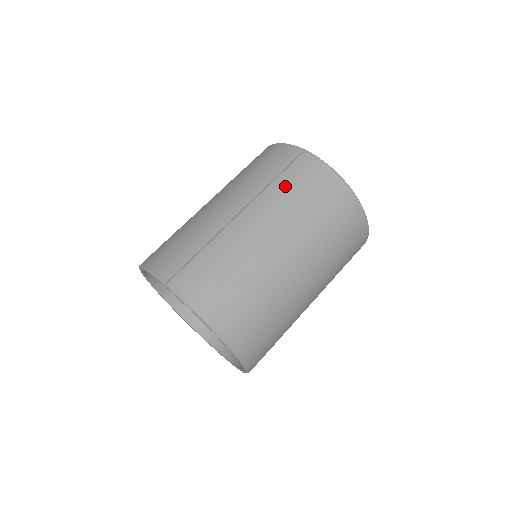
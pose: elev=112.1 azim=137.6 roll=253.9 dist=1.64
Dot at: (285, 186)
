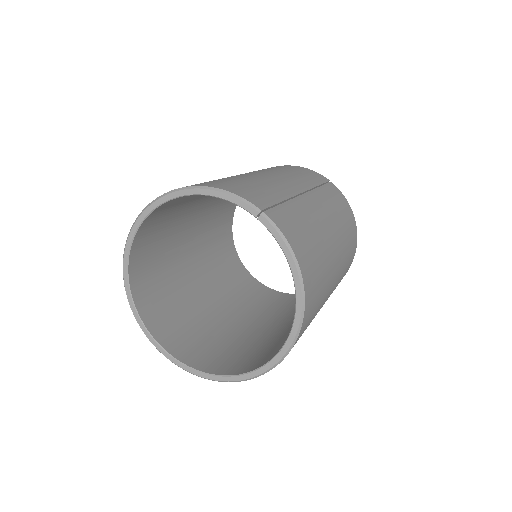
Dot at: (329, 196)
